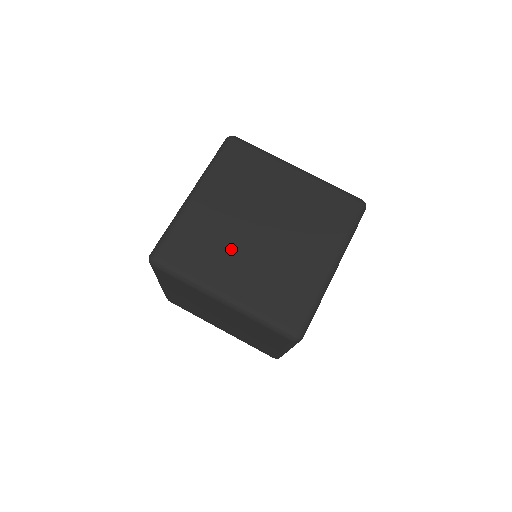
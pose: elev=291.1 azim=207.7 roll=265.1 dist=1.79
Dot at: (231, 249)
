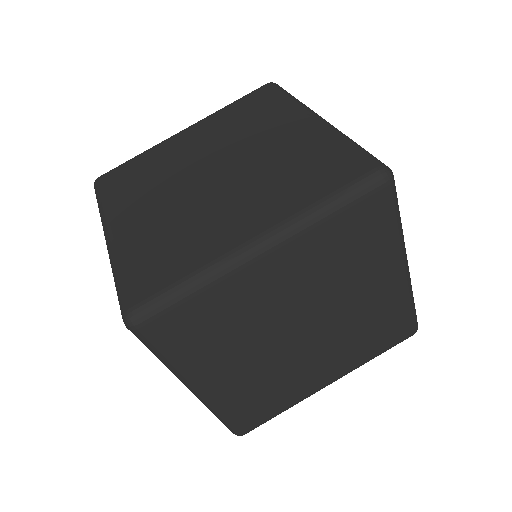
Dot at: (205, 212)
